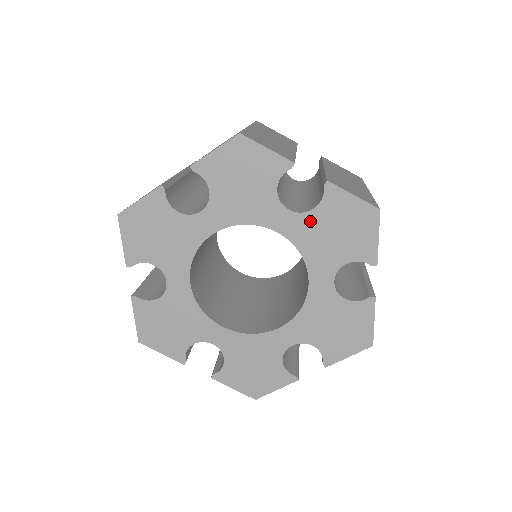
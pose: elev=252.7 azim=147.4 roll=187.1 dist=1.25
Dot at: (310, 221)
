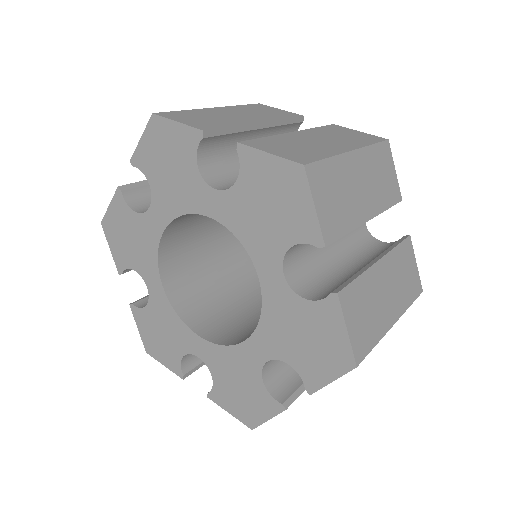
Dot at: (292, 303)
